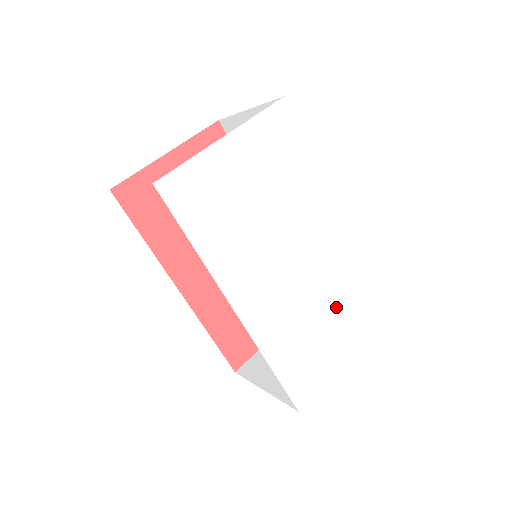
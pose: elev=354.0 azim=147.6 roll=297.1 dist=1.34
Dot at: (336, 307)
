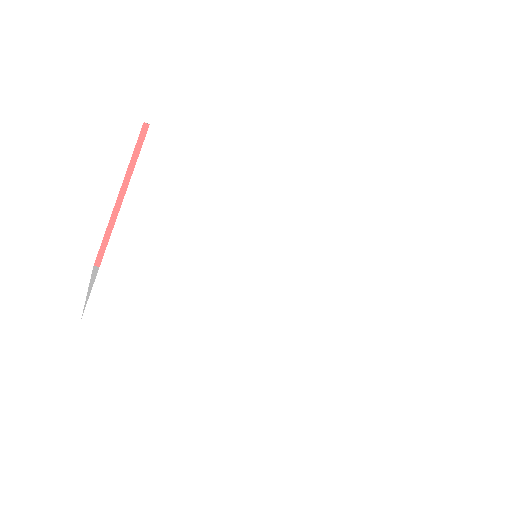
Dot at: (360, 282)
